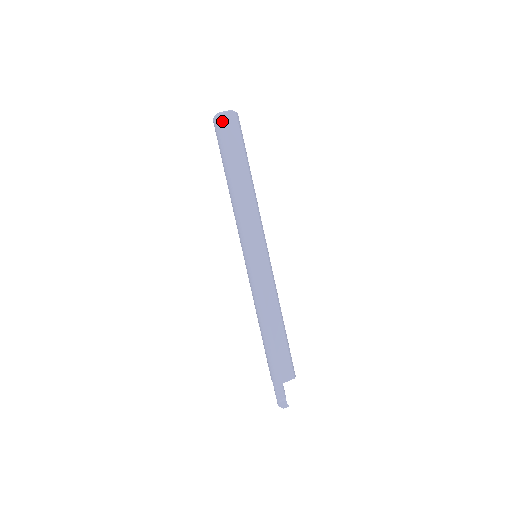
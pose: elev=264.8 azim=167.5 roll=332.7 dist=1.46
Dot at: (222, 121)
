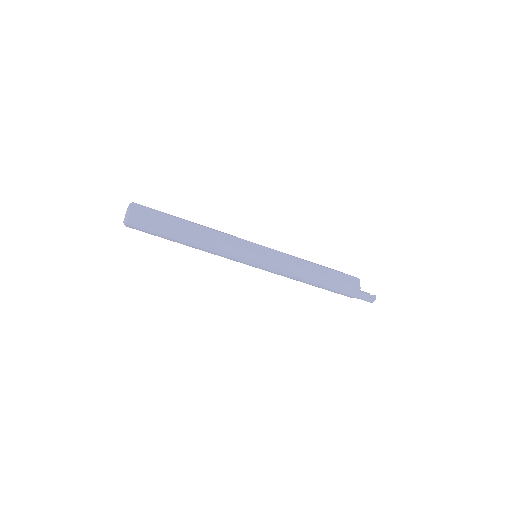
Dot at: (135, 218)
